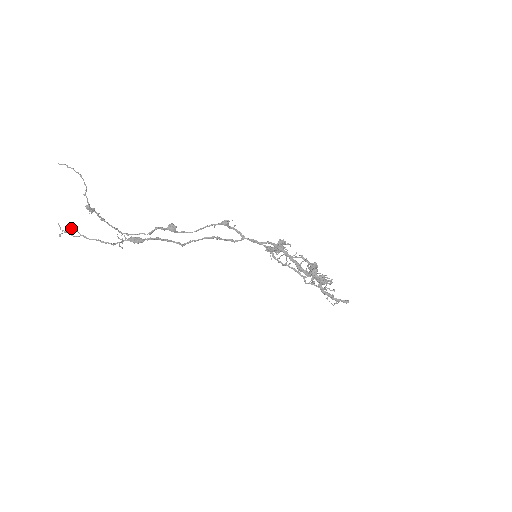
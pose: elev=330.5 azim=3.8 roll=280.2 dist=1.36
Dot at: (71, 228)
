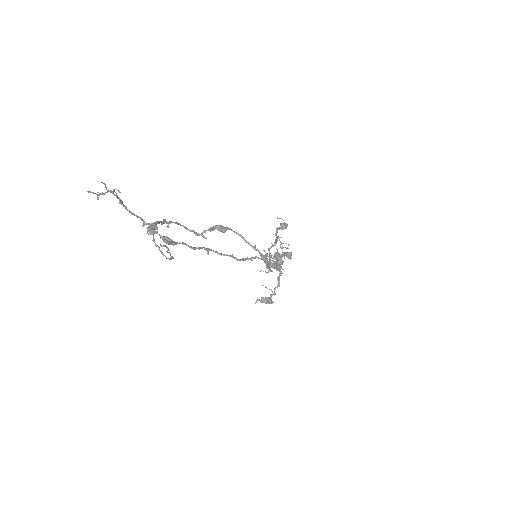
Dot at: (113, 192)
